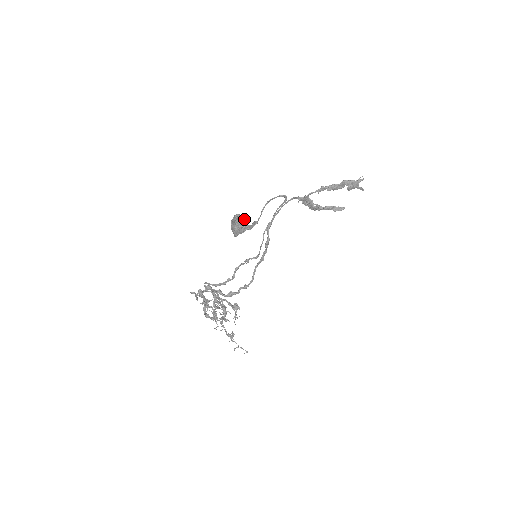
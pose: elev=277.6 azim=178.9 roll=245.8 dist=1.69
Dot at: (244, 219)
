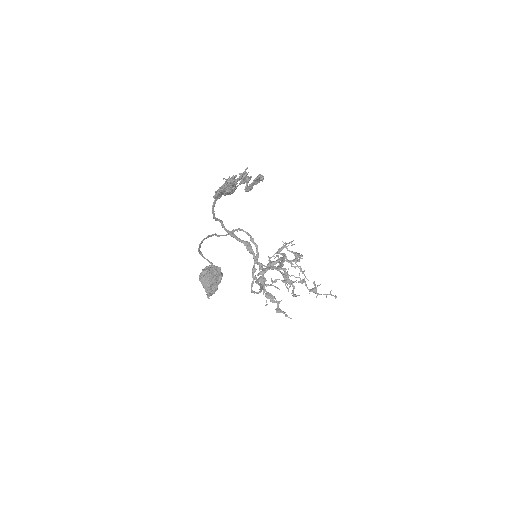
Dot at: (205, 290)
